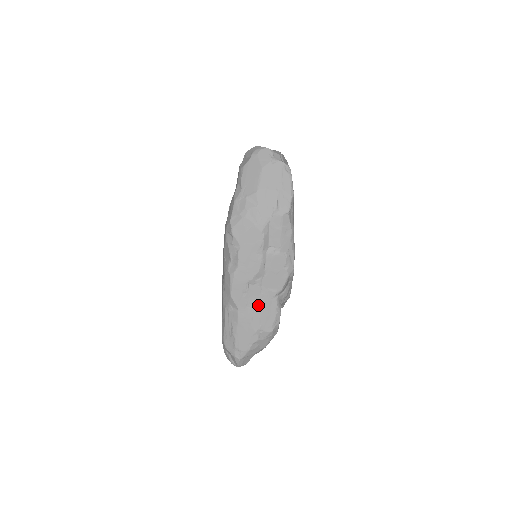
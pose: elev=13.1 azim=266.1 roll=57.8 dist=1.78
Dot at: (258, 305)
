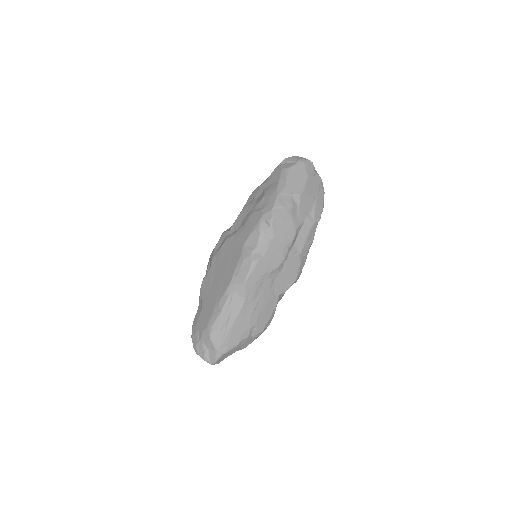
Dot at: (263, 300)
